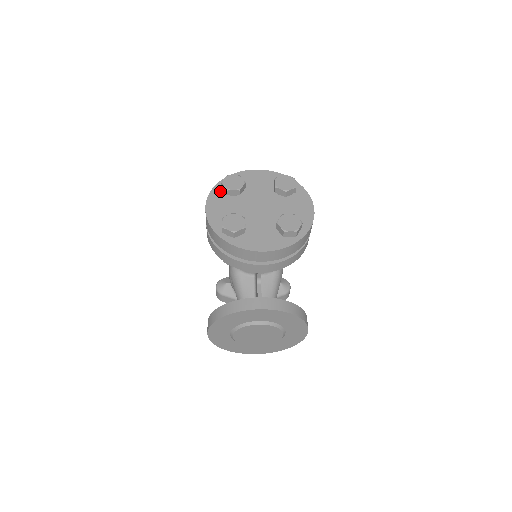
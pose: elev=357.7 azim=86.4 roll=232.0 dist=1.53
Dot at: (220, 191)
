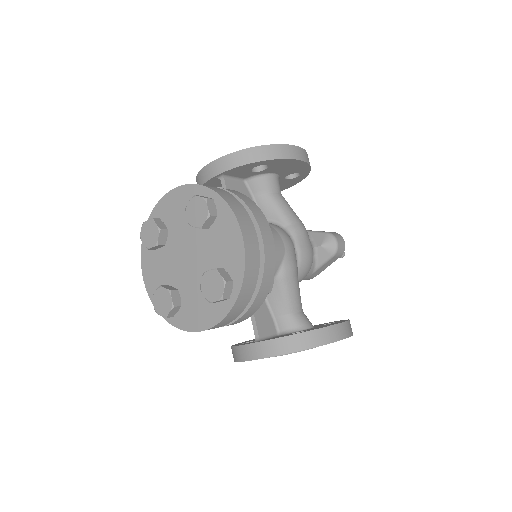
Dot at: occluded
